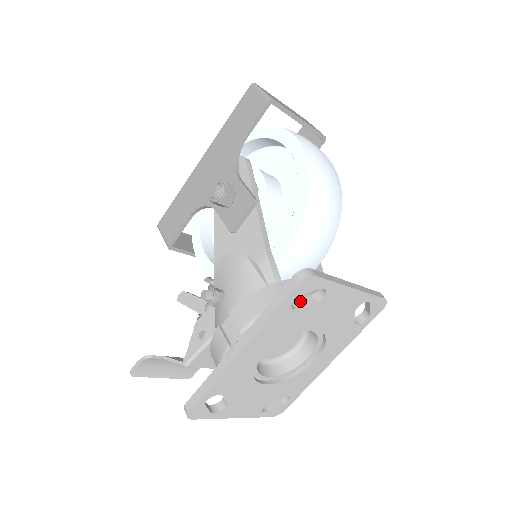
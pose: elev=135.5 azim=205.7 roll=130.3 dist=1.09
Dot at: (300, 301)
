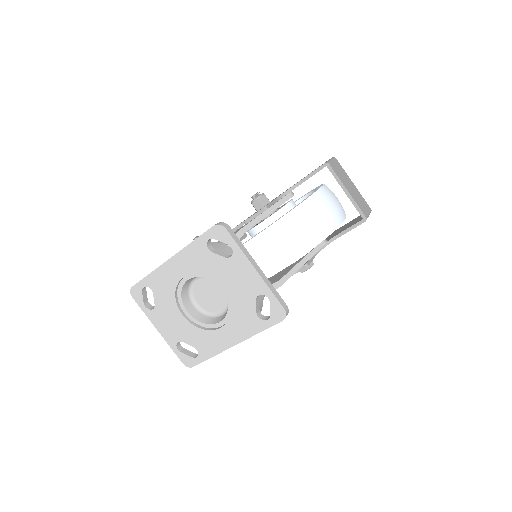
Dot at: (219, 251)
